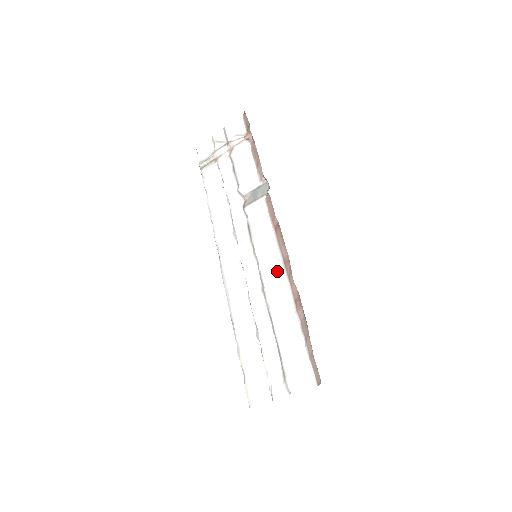
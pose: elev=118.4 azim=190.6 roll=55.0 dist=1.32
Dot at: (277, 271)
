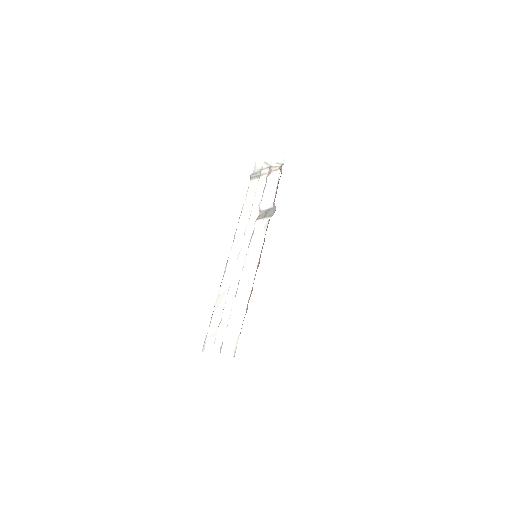
Dot at: (251, 273)
